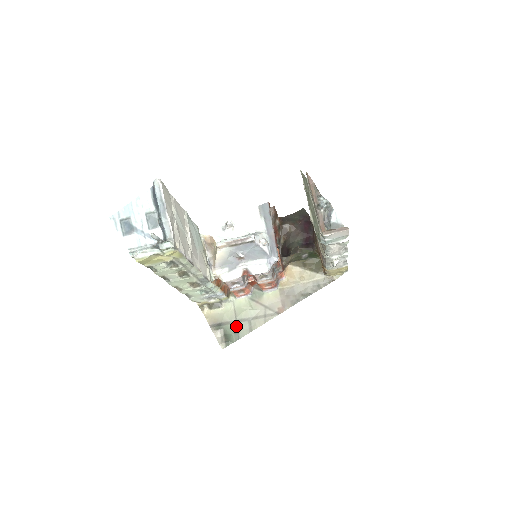
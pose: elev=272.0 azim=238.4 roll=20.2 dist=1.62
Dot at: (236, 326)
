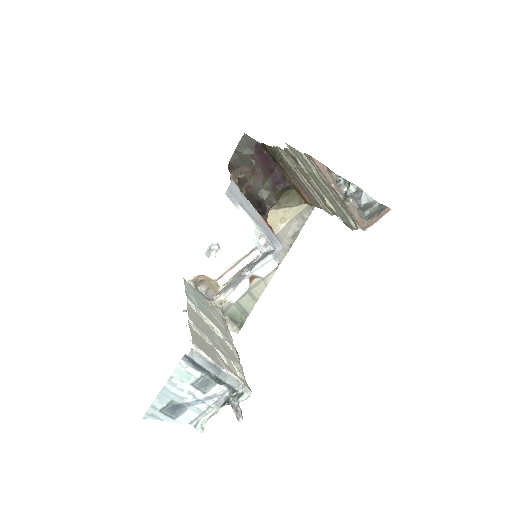
Dot at: (238, 305)
